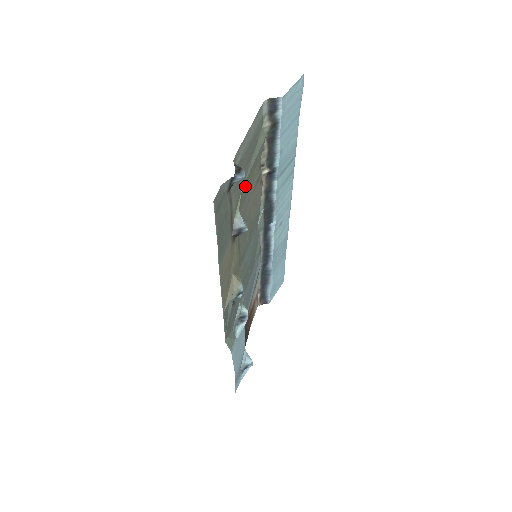
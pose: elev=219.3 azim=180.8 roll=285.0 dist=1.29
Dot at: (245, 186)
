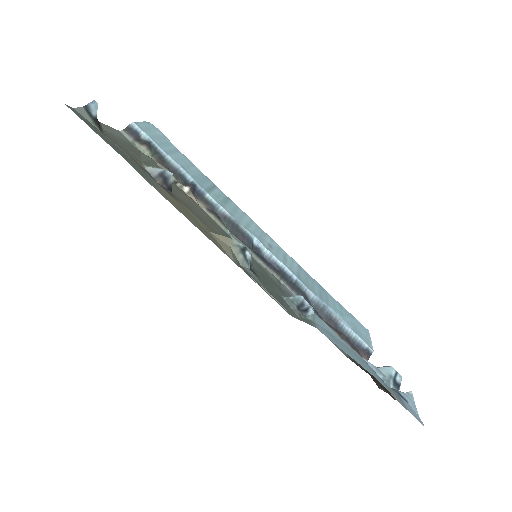
Dot at: occluded
